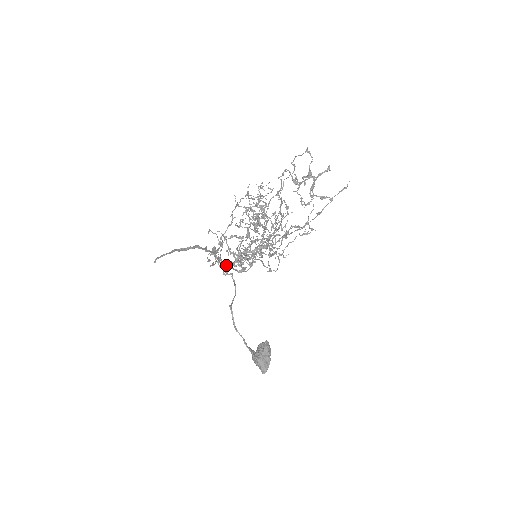
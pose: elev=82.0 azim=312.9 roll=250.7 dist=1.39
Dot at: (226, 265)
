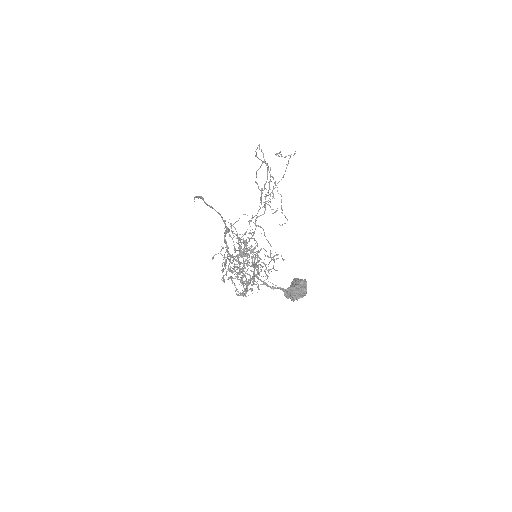
Dot at: occluded
